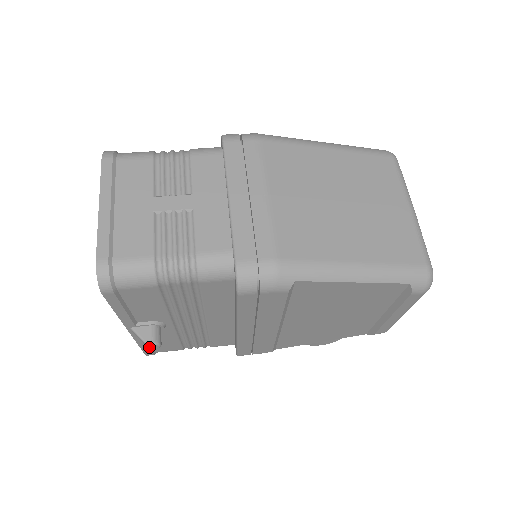
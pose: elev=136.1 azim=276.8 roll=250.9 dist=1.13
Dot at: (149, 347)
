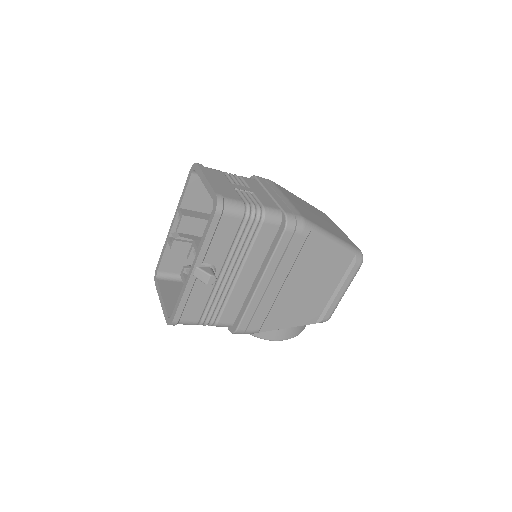
Dot at: (209, 280)
